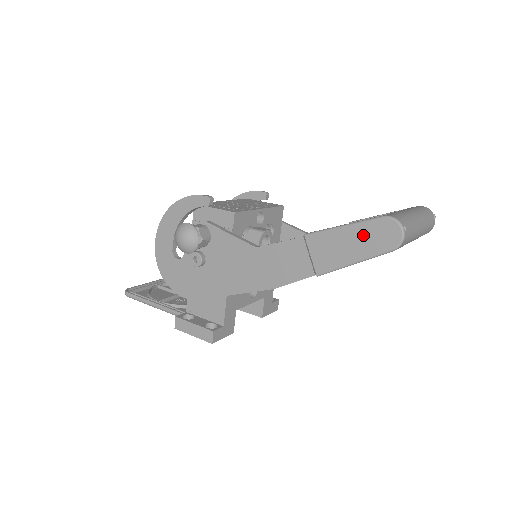
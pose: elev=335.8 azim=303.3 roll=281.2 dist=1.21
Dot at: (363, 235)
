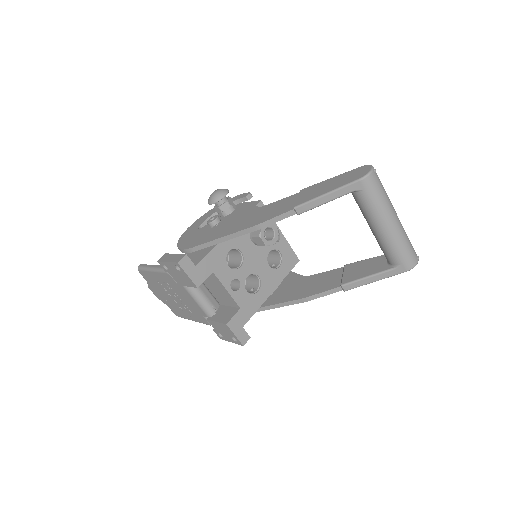
Dot at: (343, 178)
